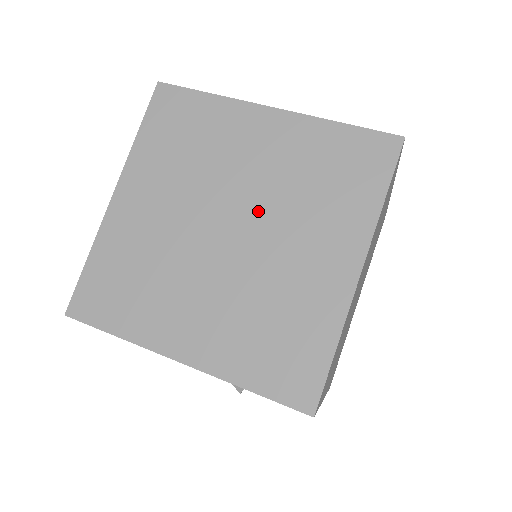
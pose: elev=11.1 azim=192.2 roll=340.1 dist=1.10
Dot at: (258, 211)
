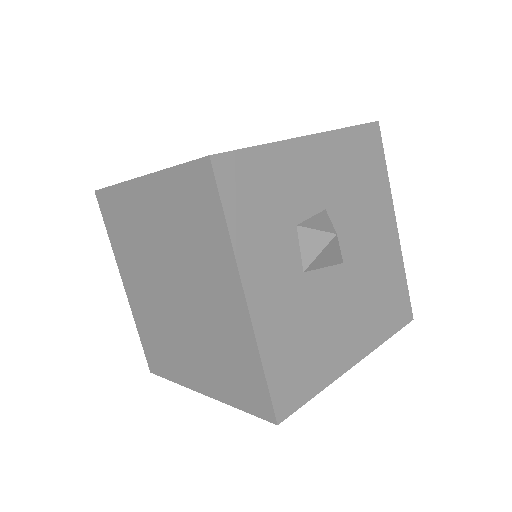
Dot at: (190, 312)
